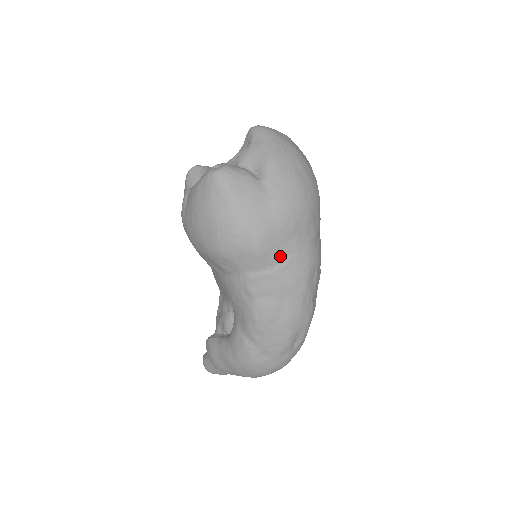
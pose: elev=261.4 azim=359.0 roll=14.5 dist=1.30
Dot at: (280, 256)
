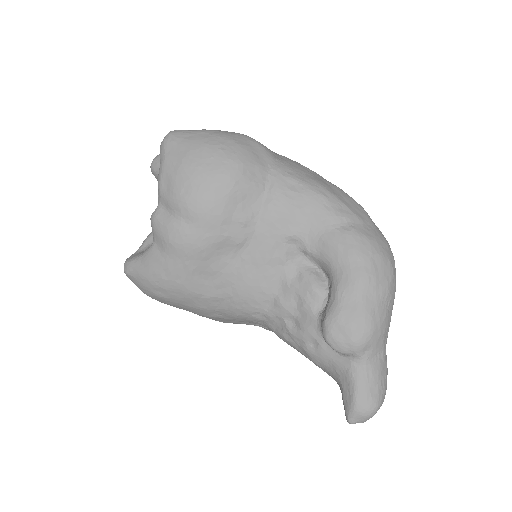
Dot at: occluded
